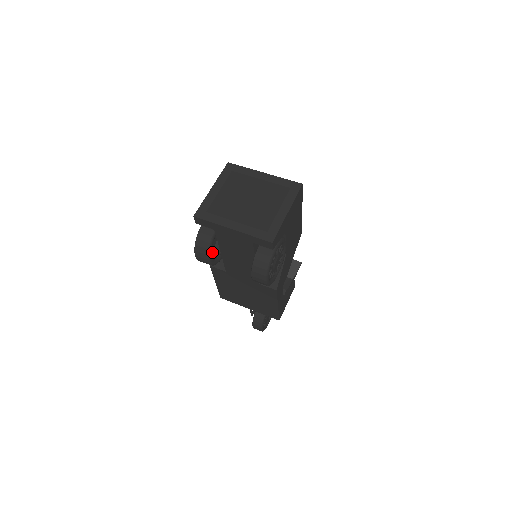
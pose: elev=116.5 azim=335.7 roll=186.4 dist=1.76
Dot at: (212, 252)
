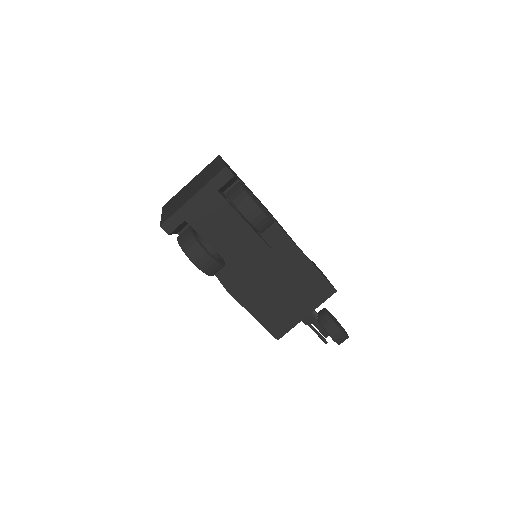
Dot at: occluded
